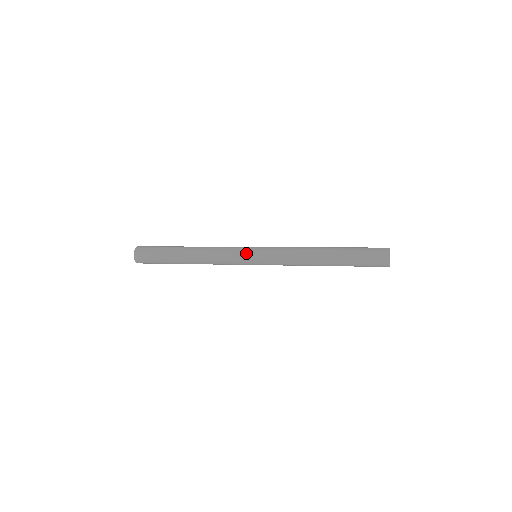
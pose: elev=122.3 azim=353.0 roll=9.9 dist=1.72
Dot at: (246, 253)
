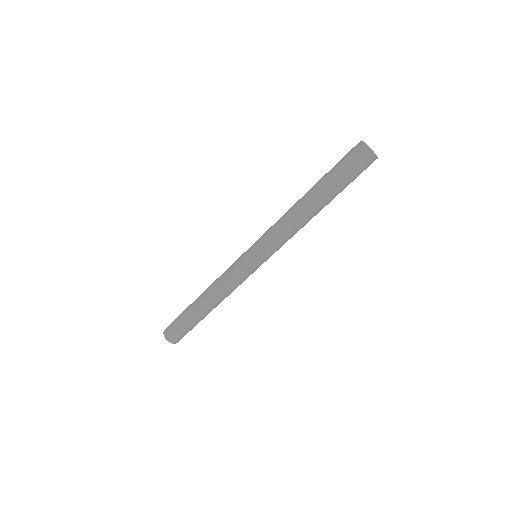
Dot at: (243, 261)
